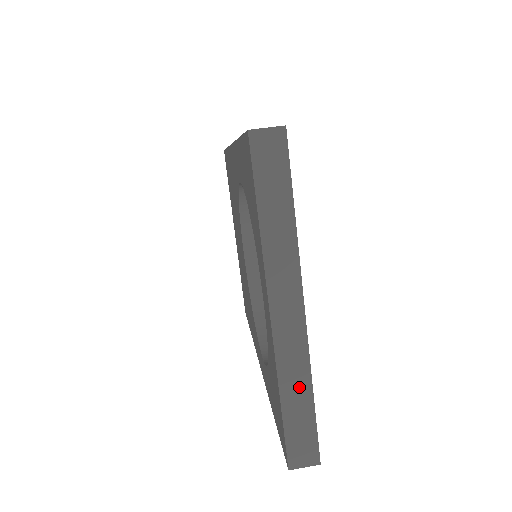
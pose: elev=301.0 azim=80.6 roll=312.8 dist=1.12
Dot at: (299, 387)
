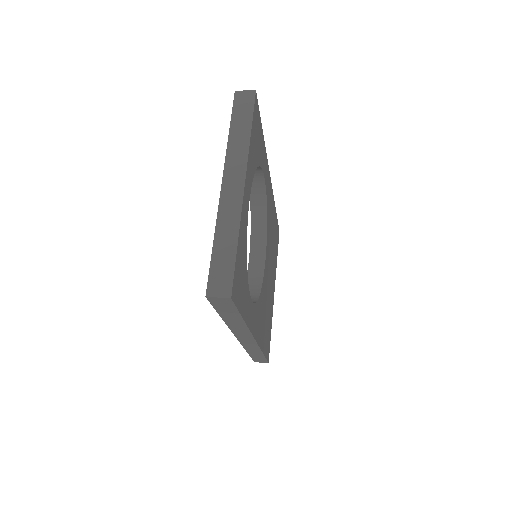
Dot at: (229, 234)
